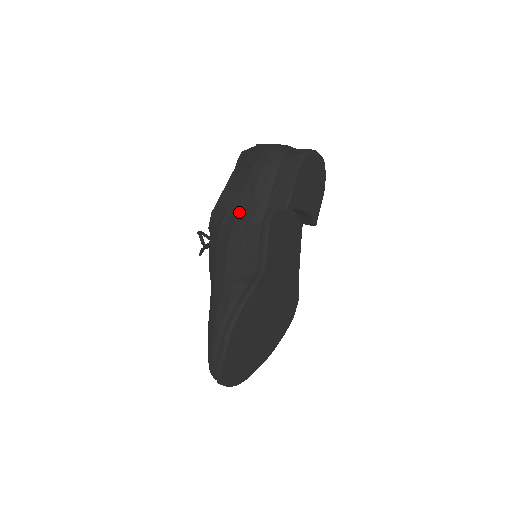
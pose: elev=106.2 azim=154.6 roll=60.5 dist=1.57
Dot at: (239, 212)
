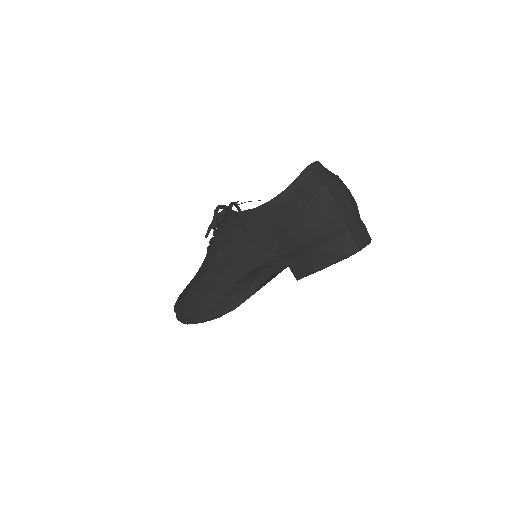
Dot at: (259, 245)
